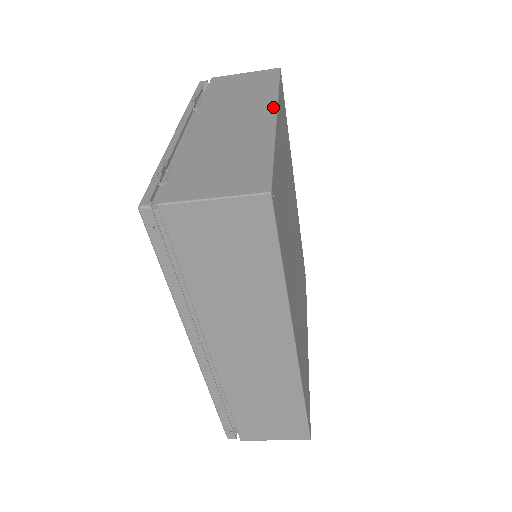
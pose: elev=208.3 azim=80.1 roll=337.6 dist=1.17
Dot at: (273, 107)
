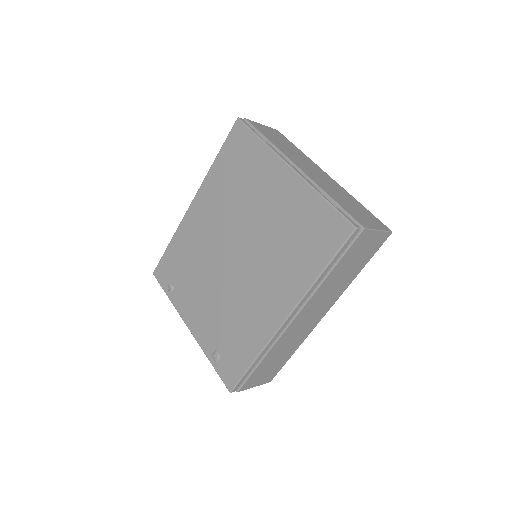
Dot at: (321, 169)
